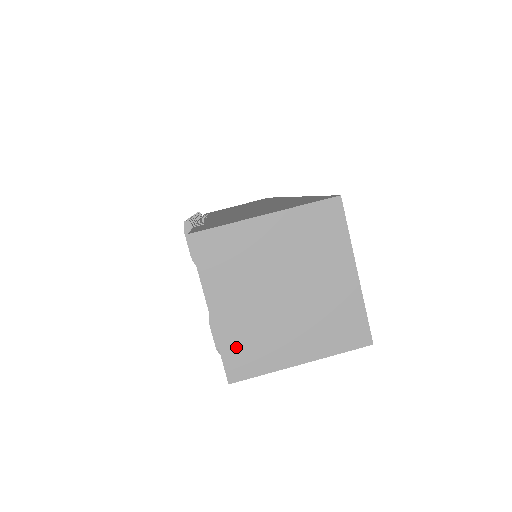
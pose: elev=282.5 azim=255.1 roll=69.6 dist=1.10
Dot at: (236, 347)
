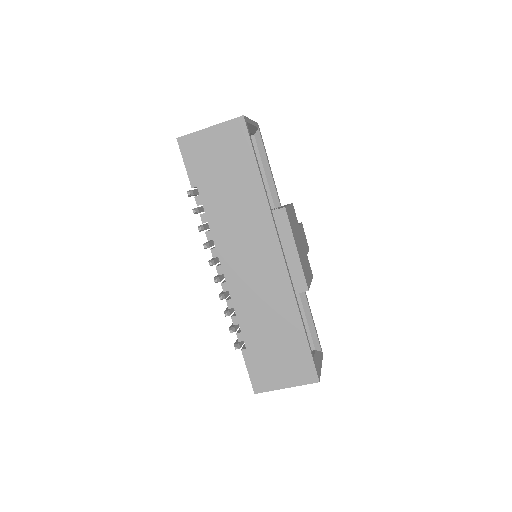
Dot at: occluded
